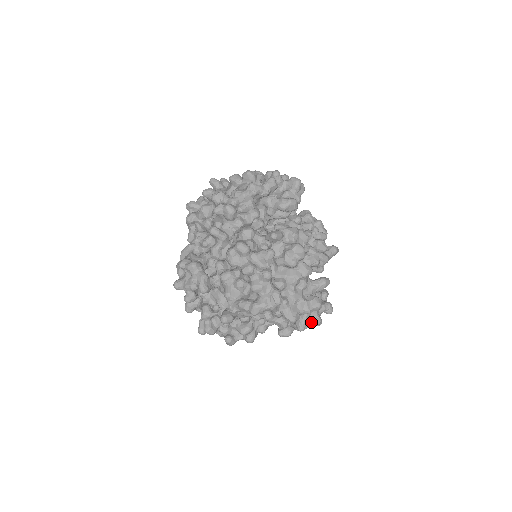
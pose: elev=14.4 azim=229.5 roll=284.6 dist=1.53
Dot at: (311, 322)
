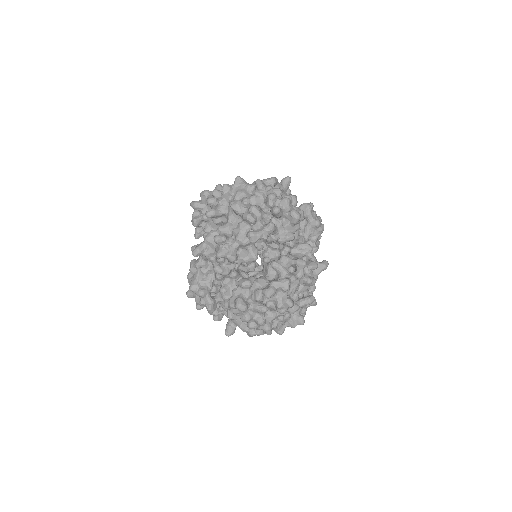
Dot at: occluded
